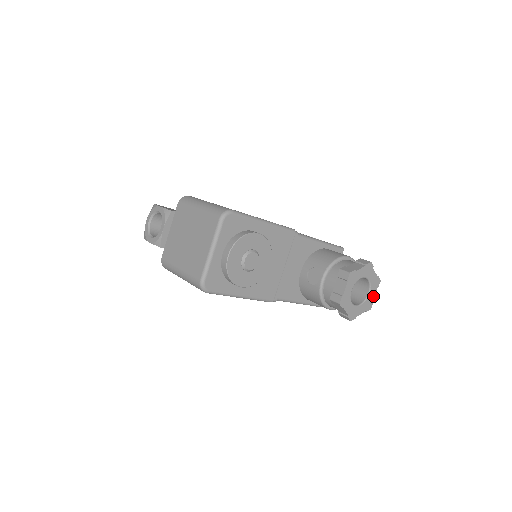
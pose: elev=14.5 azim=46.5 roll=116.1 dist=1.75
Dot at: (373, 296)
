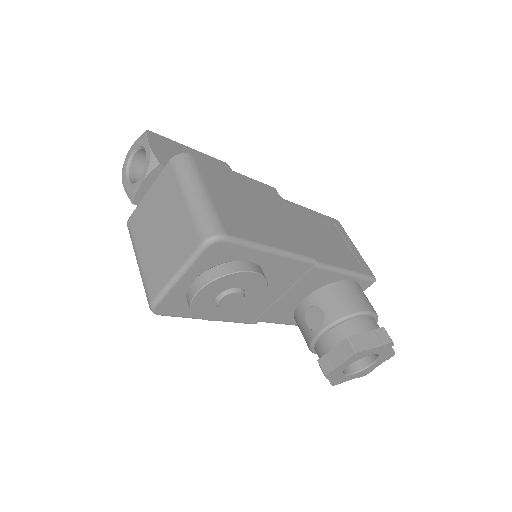
Dot at: (376, 366)
